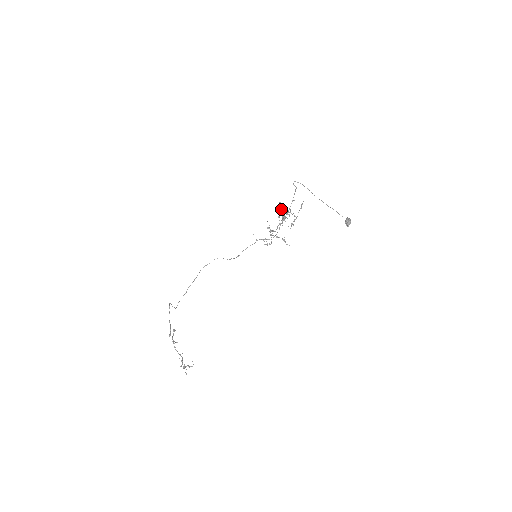
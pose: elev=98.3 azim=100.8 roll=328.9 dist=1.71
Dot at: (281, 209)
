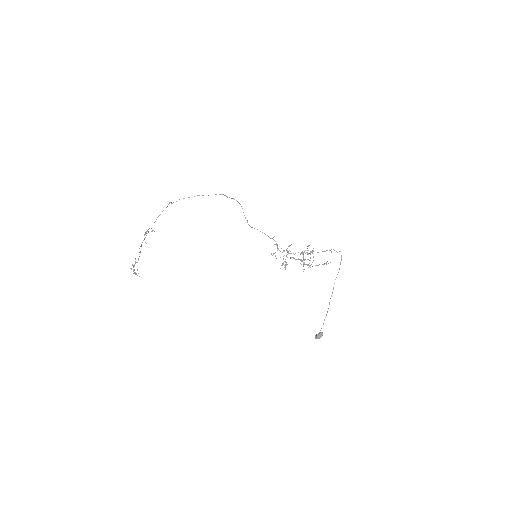
Dot at: (308, 254)
